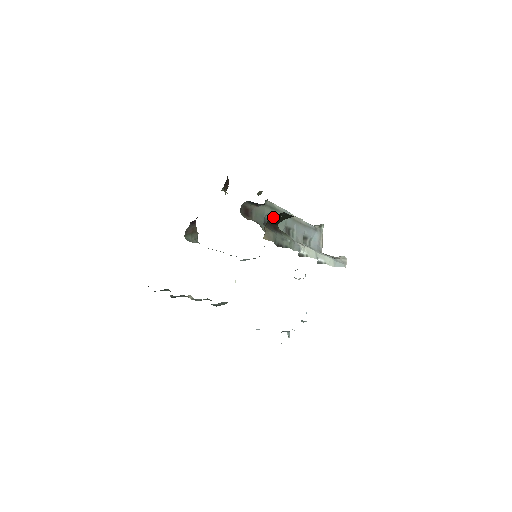
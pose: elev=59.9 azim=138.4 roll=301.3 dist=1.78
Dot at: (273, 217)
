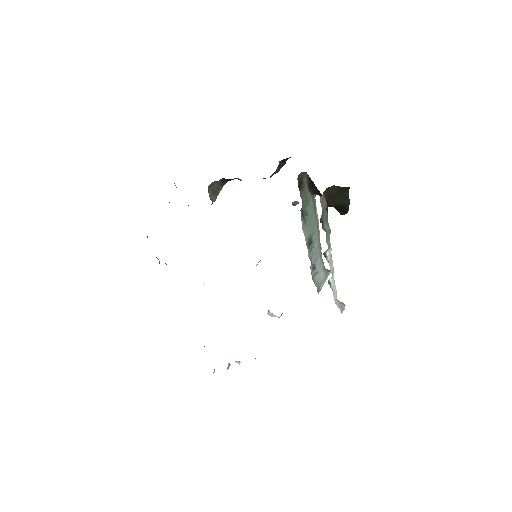
Dot at: (337, 188)
